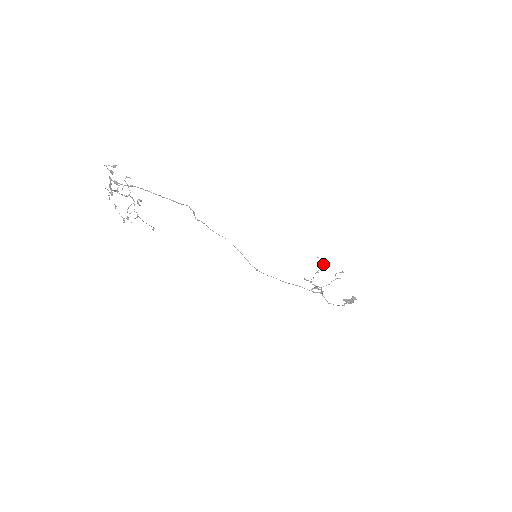
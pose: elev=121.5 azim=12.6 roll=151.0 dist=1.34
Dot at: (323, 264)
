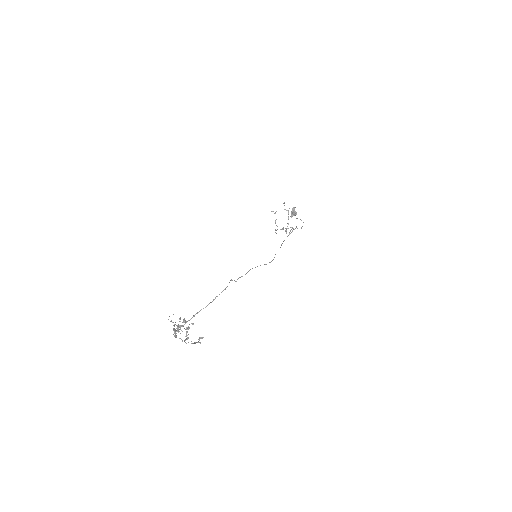
Dot at: occluded
